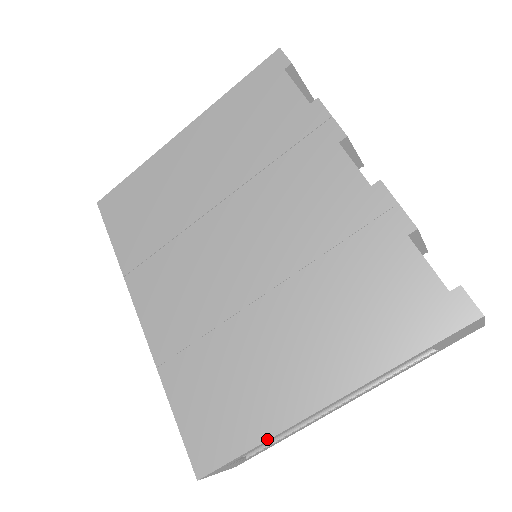
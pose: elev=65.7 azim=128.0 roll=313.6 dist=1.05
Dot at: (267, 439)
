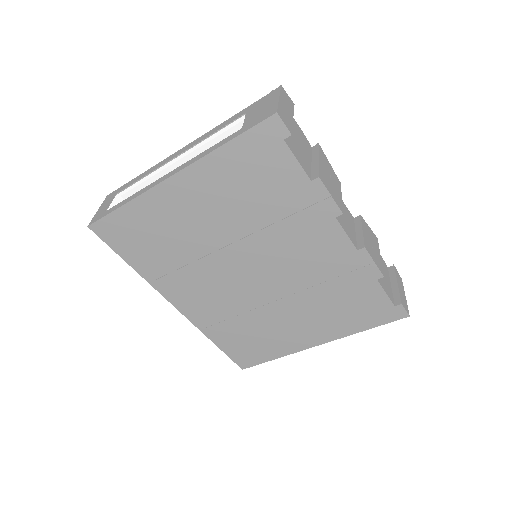
Dot at: (283, 356)
